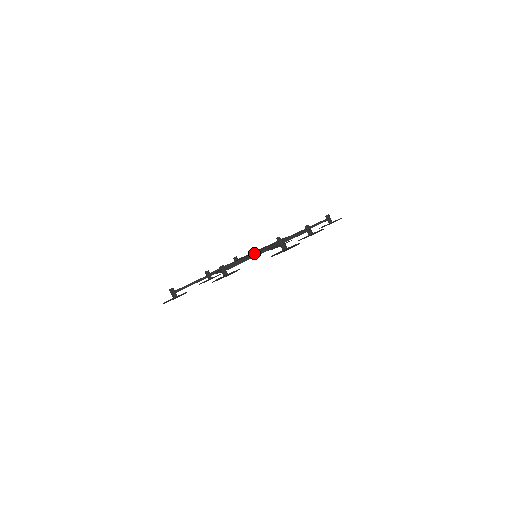
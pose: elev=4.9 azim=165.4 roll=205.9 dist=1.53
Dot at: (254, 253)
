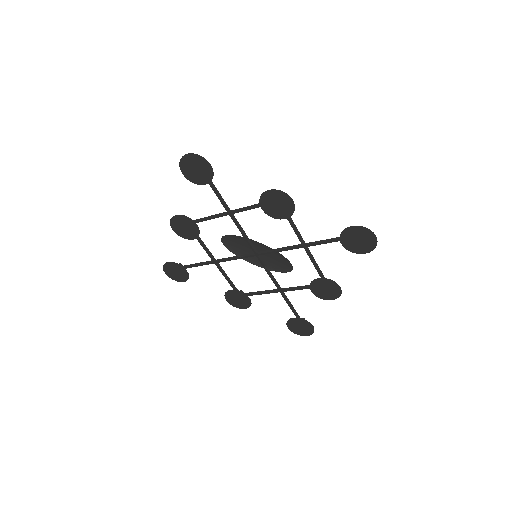
Dot at: (257, 253)
